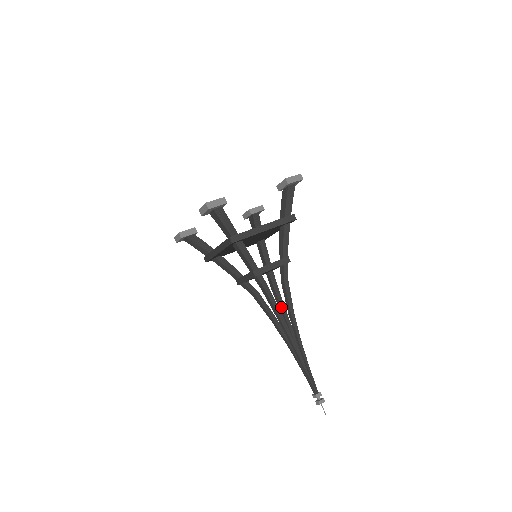
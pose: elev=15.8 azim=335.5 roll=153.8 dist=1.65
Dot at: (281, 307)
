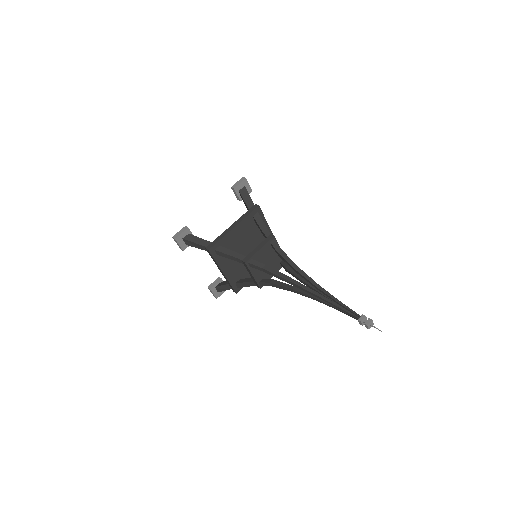
Dot at: (297, 277)
